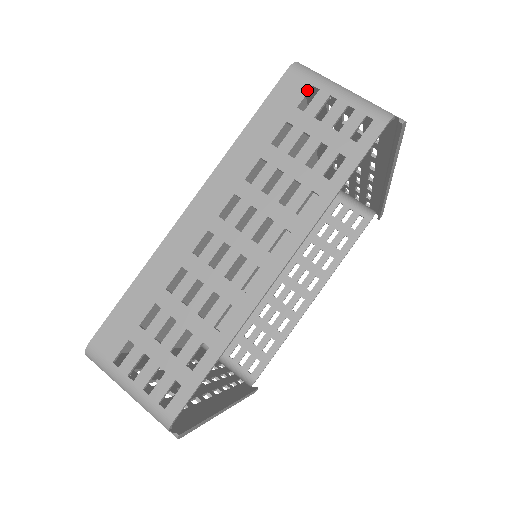
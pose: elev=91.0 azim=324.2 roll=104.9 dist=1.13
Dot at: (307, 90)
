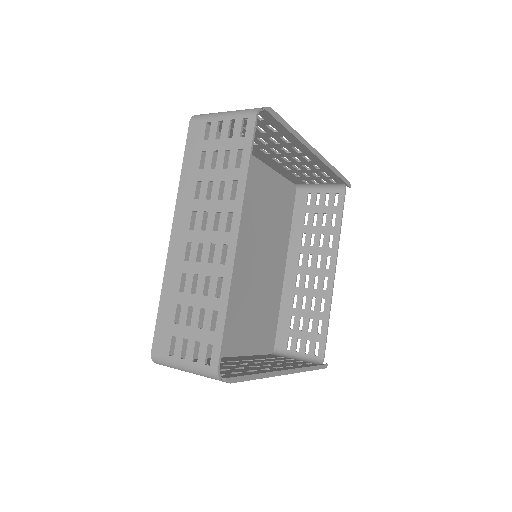
Dot at: (205, 127)
